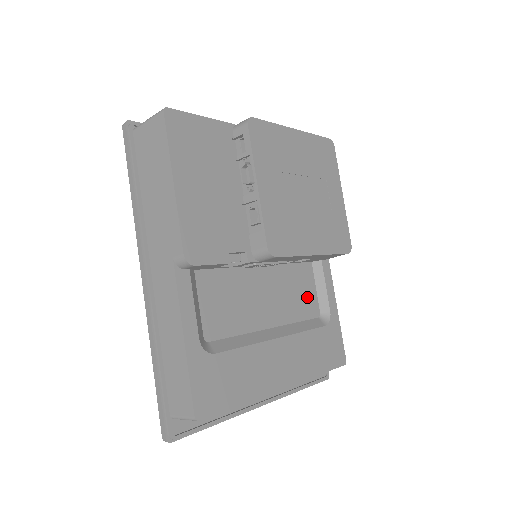
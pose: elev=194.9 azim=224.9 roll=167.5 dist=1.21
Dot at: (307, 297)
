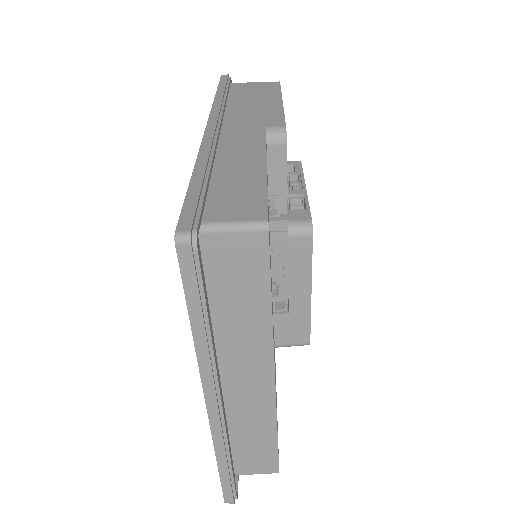
Dot at: occluded
